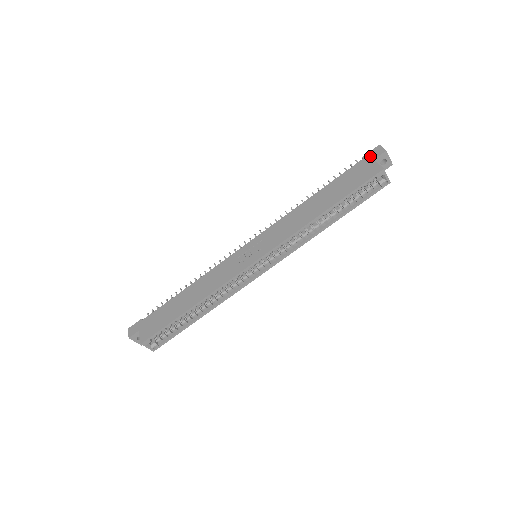
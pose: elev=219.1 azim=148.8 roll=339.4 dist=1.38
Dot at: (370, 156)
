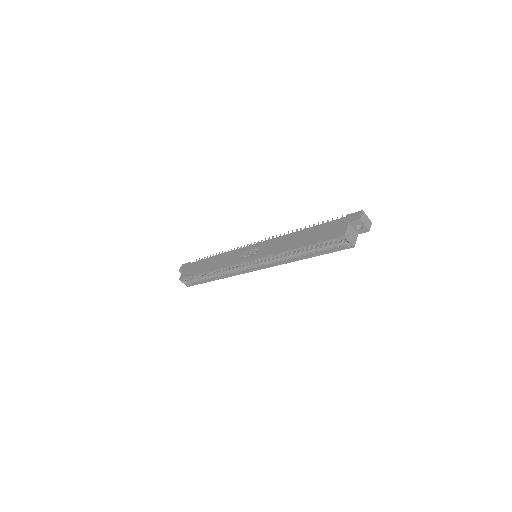
Dot at: (350, 217)
